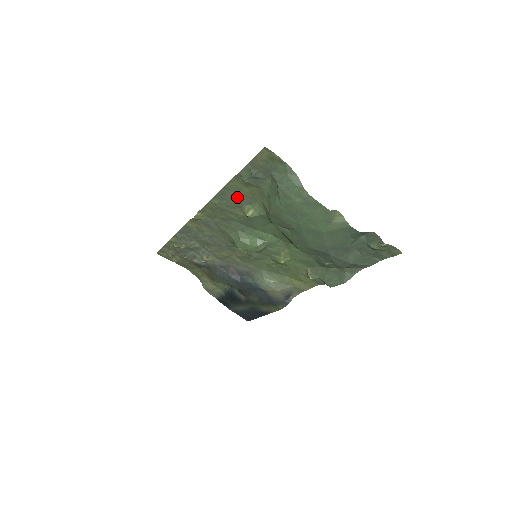
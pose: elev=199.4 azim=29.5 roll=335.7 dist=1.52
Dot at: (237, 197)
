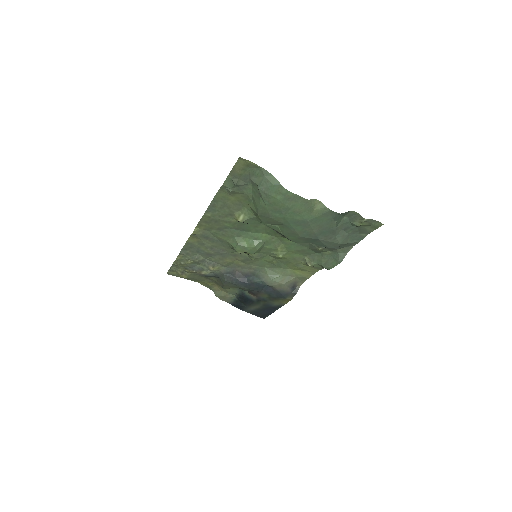
Dot at: (226, 206)
